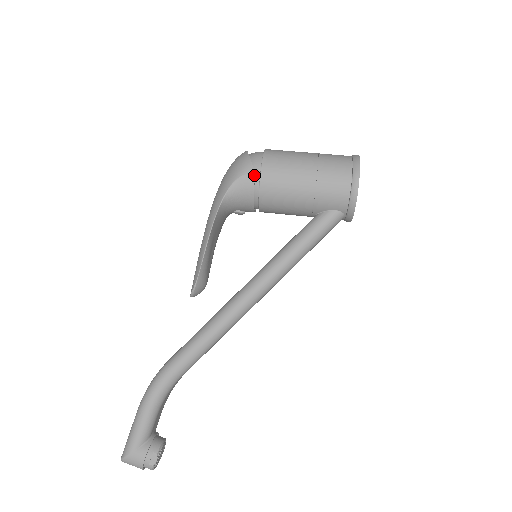
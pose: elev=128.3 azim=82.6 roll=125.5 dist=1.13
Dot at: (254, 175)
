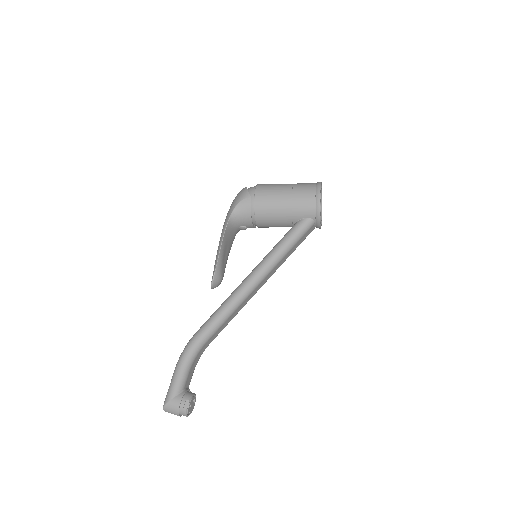
Dot at: (250, 199)
